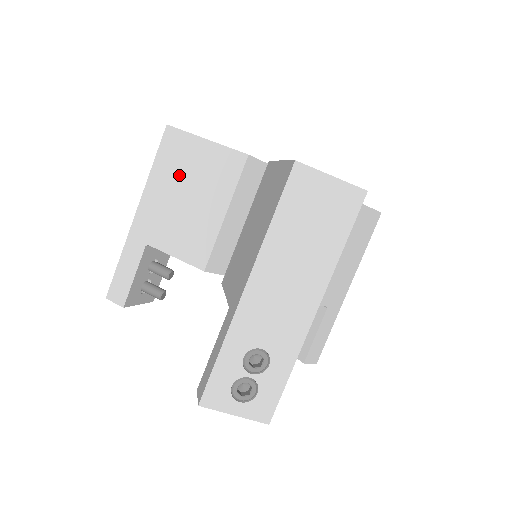
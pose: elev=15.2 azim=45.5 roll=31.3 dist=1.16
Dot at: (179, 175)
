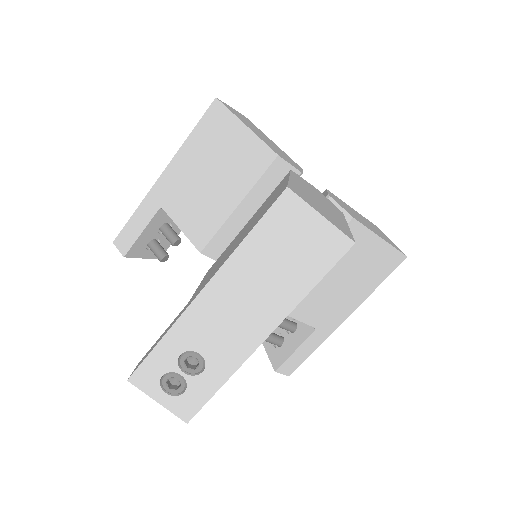
Dot at: (210, 152)
